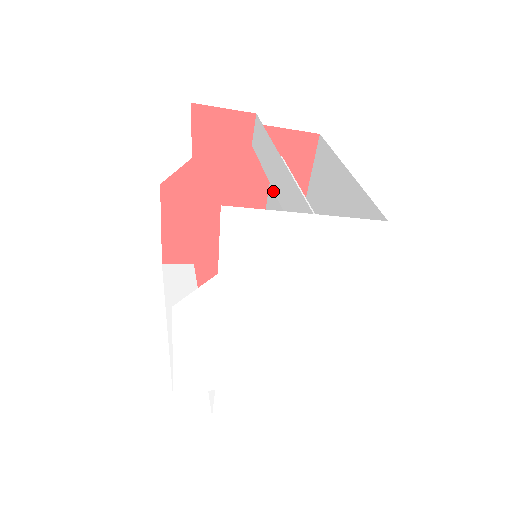
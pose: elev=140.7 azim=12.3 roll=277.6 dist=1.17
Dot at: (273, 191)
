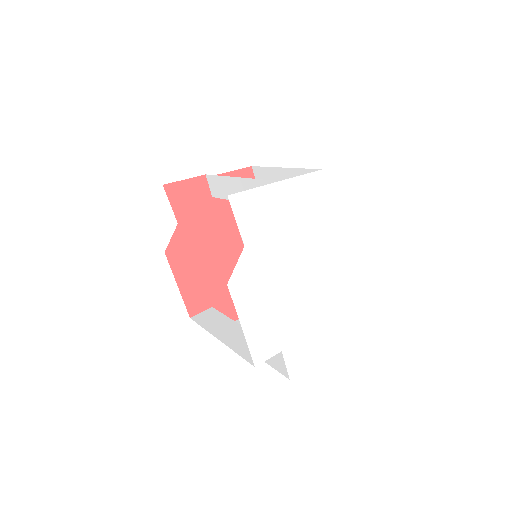
Dot at: occluded
